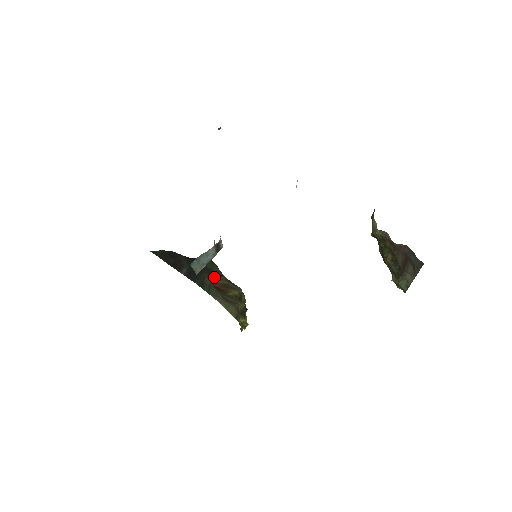
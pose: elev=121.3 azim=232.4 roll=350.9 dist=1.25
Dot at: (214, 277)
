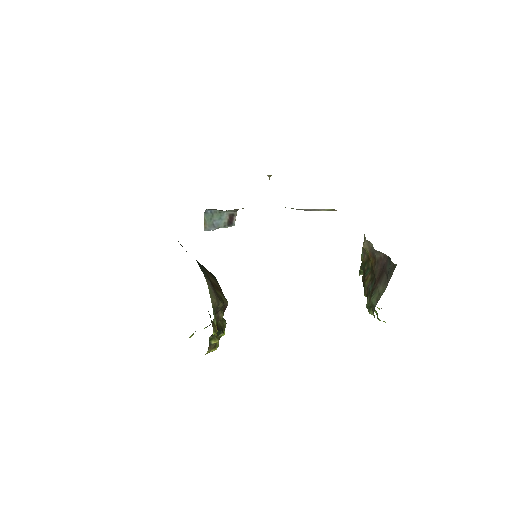
Dot at: (211, 276)
